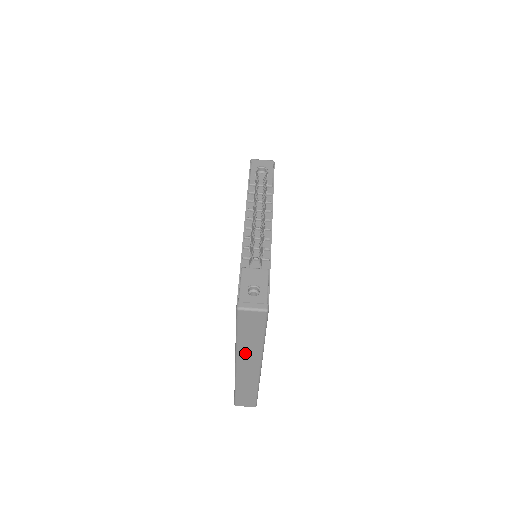
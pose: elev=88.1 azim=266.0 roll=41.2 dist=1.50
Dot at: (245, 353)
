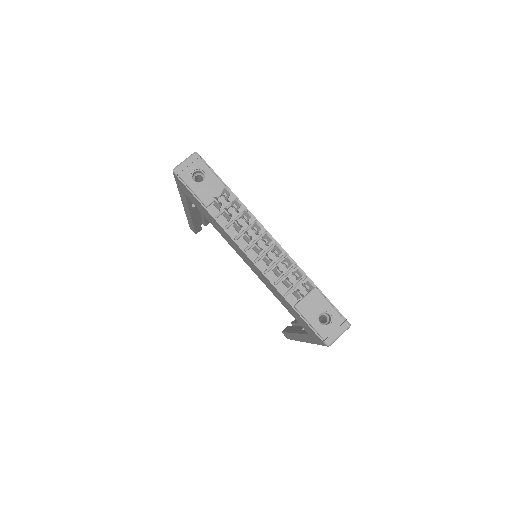
Dot at: occluded
